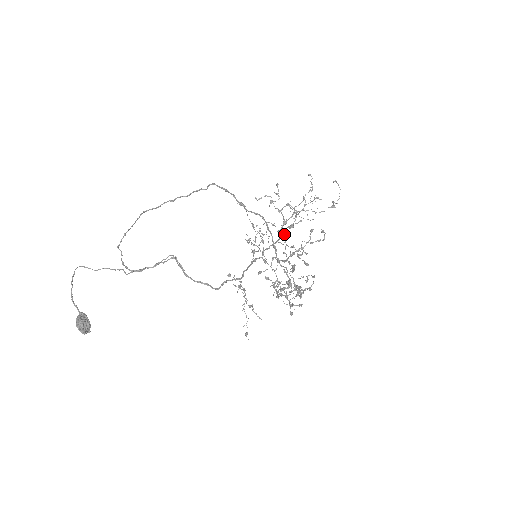
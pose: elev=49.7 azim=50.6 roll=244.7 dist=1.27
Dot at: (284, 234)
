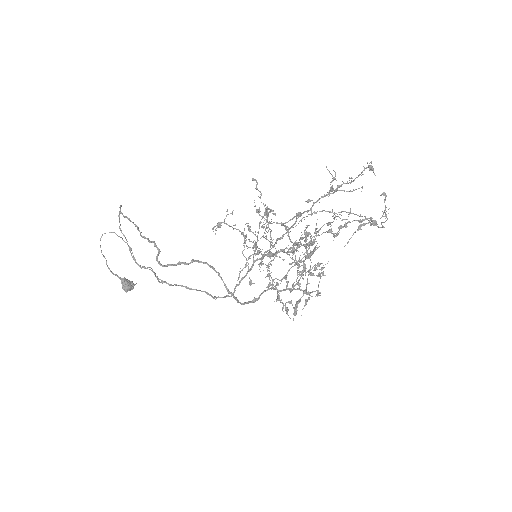
Dot at: occluded
